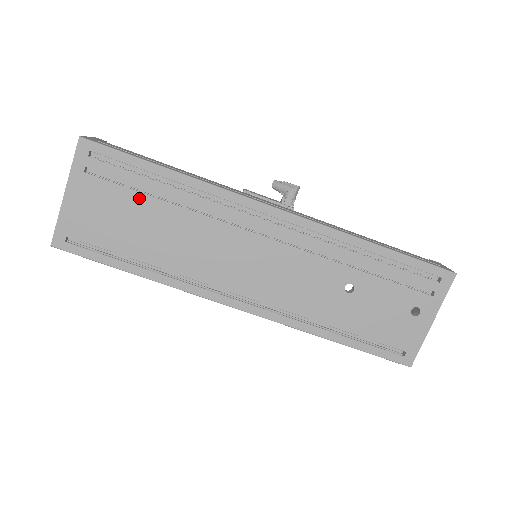
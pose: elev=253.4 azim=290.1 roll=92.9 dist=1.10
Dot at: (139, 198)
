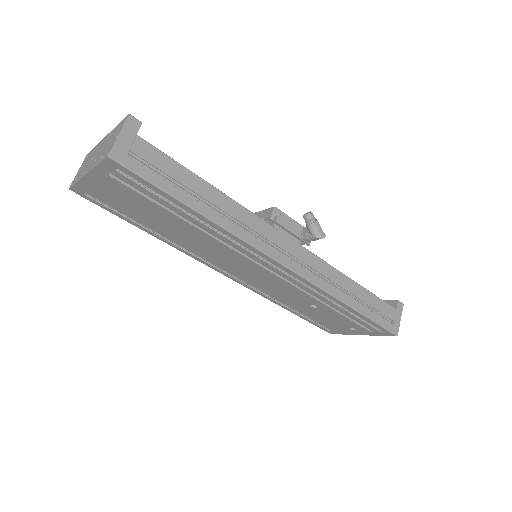
Dot at: (161, 209)
